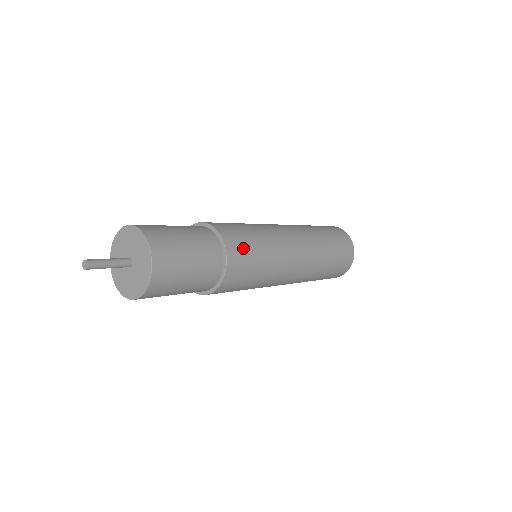
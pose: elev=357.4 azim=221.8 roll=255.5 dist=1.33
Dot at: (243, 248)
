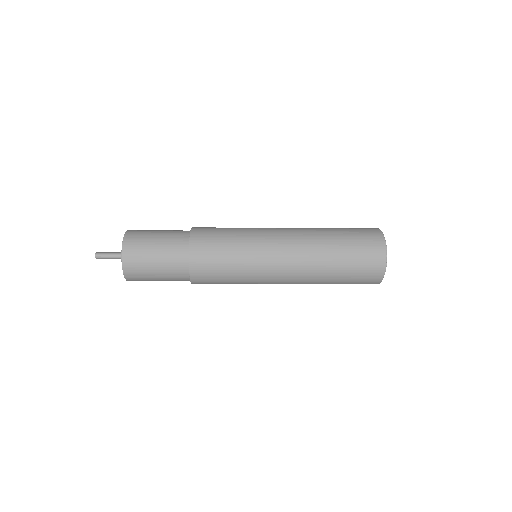
Dot at: (210, 234)
